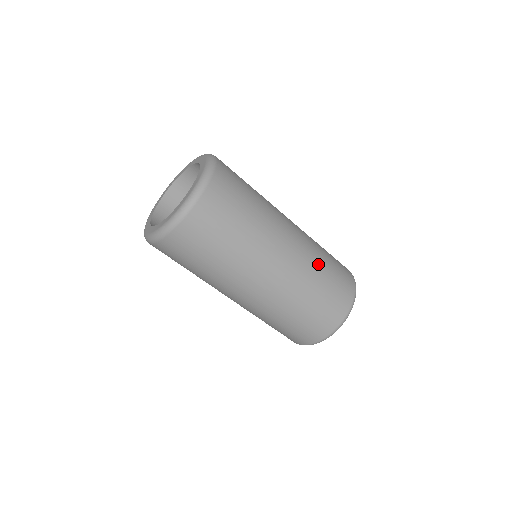
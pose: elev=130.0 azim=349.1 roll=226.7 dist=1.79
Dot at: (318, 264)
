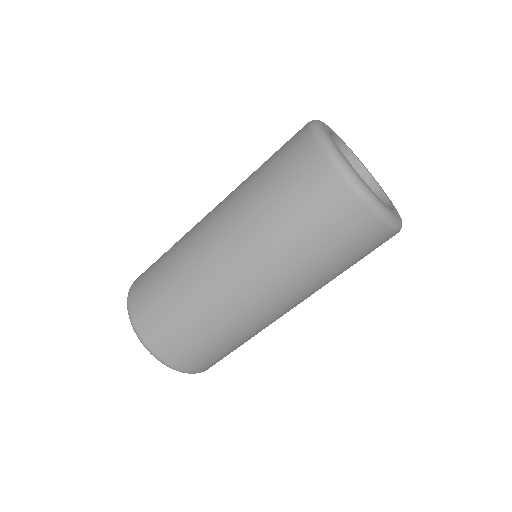
Dot at: (293, 257)
